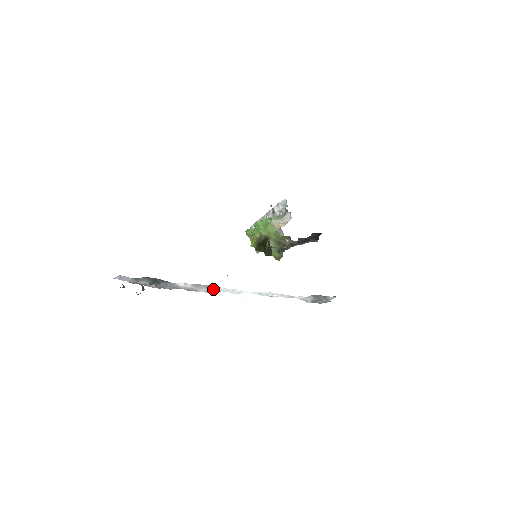
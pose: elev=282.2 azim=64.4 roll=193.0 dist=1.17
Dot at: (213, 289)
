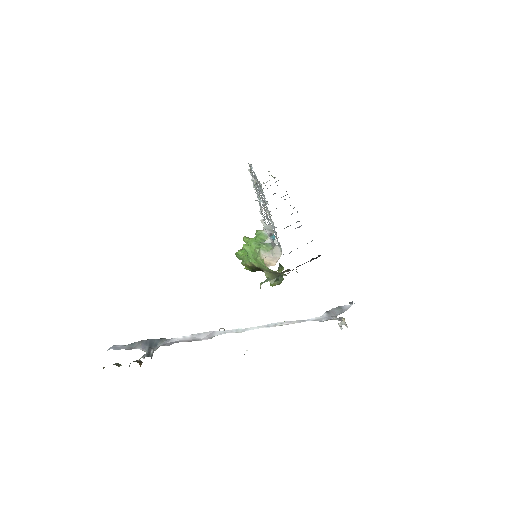
Dot at: (215, 334)
